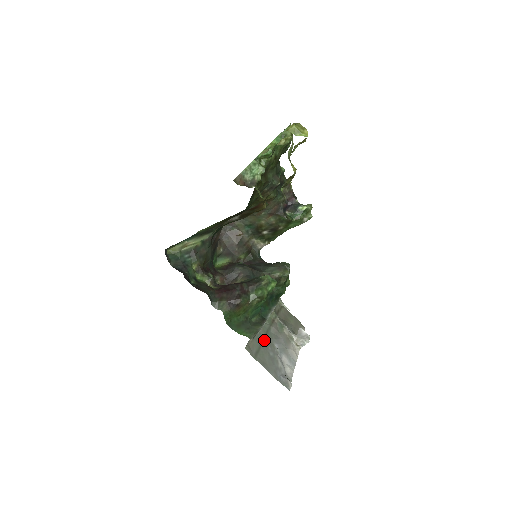
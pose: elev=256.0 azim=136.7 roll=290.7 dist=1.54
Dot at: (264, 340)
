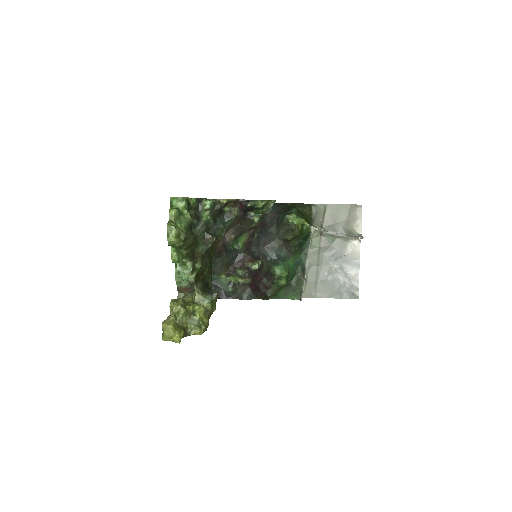
Dot at: (318, 270)
